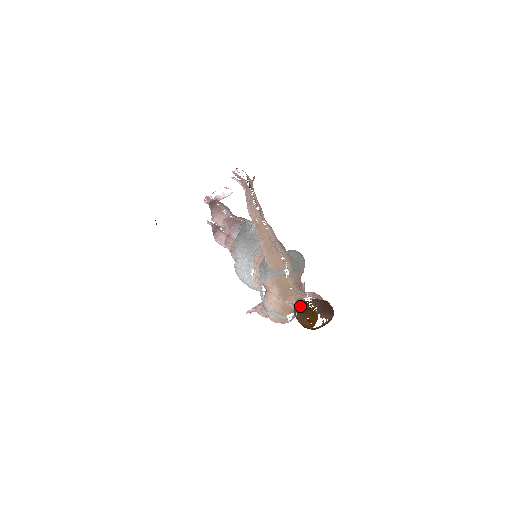
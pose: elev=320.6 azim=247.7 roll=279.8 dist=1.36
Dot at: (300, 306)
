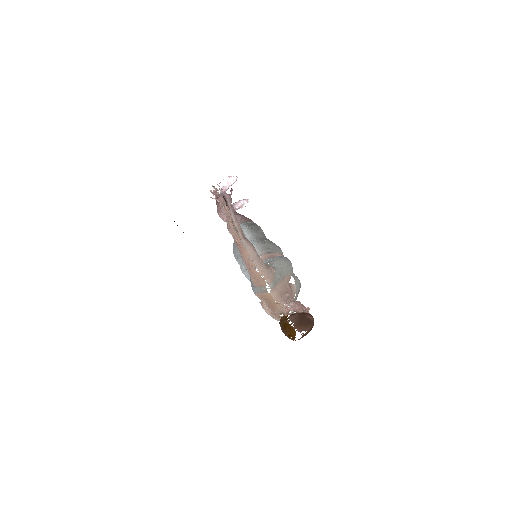
Dot at: (281, 322)
